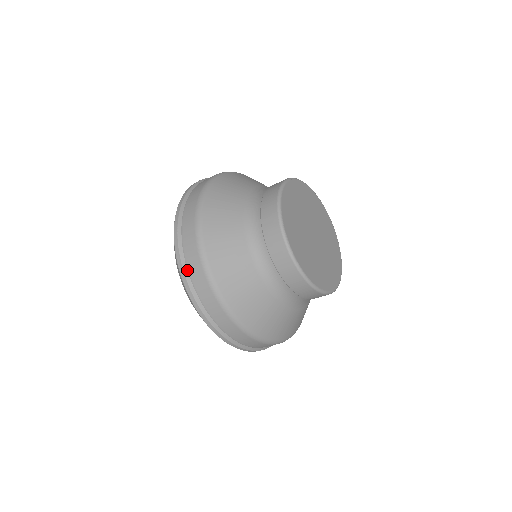
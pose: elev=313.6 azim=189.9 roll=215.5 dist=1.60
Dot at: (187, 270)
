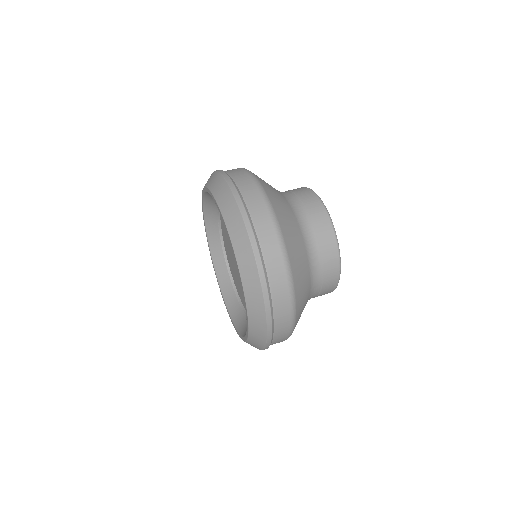
Dot at: (269, 284)
